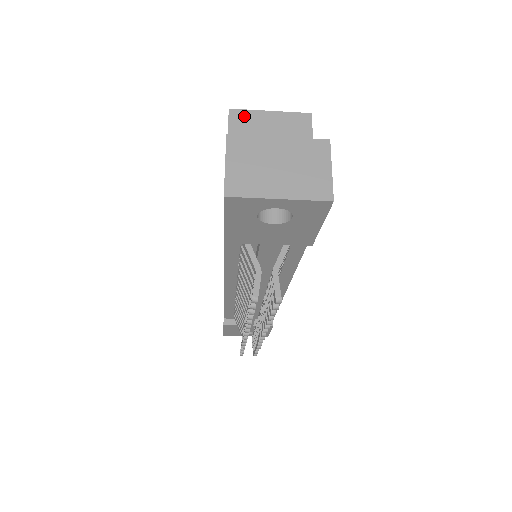
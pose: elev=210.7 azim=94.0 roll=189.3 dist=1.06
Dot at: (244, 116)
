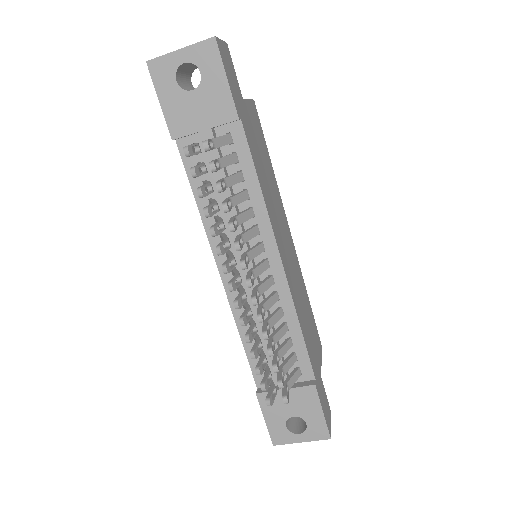
Dot at: occluded
